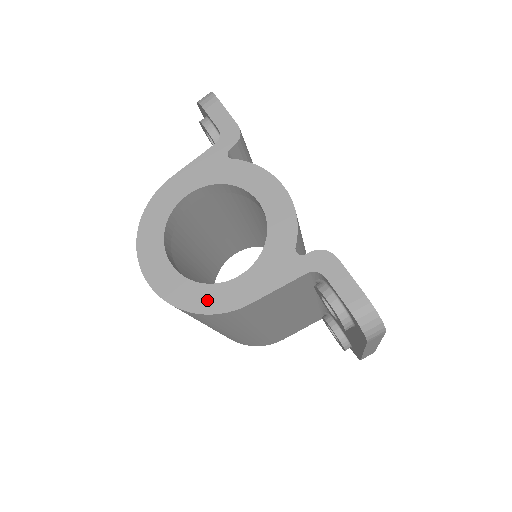
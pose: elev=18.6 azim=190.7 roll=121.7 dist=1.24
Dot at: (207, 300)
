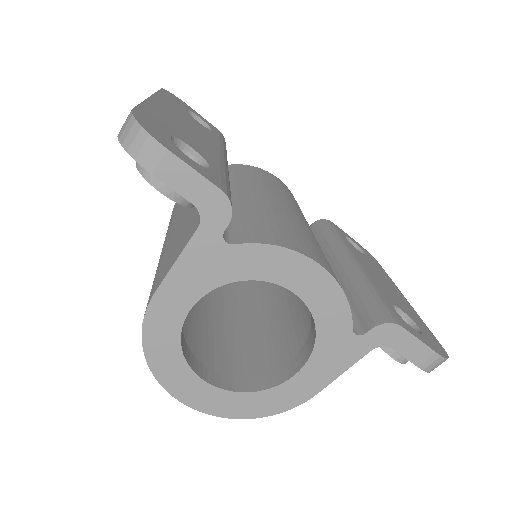
Dot at: (270, 404)
